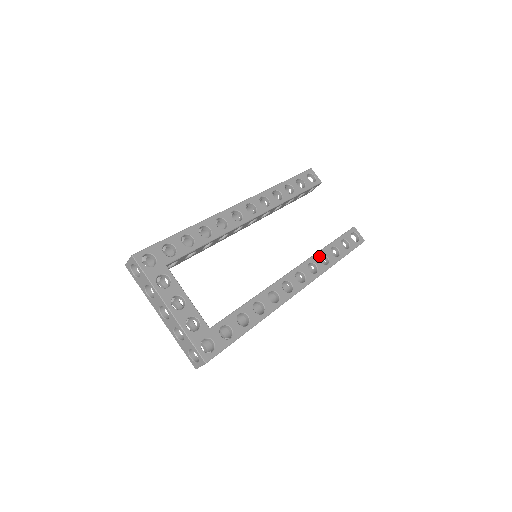
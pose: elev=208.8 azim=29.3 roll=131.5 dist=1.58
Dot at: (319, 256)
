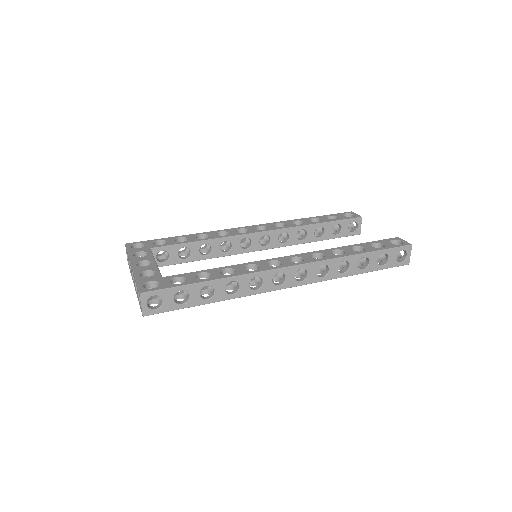
Dot at: (332, 250)
